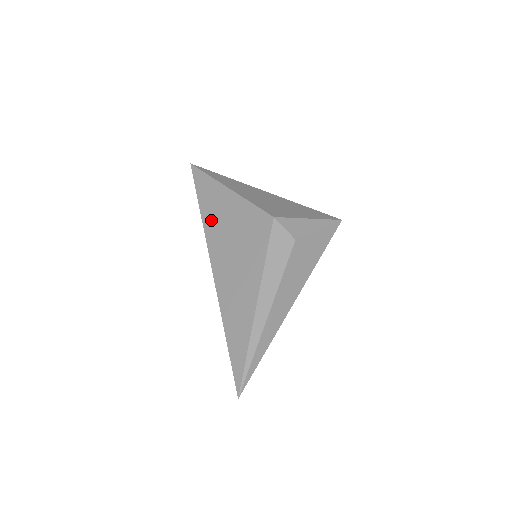
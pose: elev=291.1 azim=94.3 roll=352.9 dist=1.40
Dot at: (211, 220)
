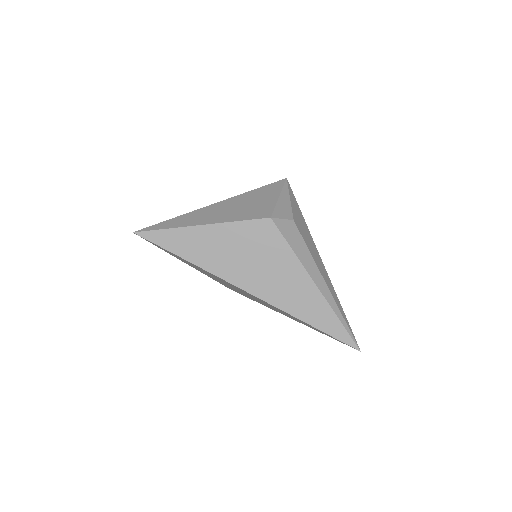
Dot at: (211, 261)
